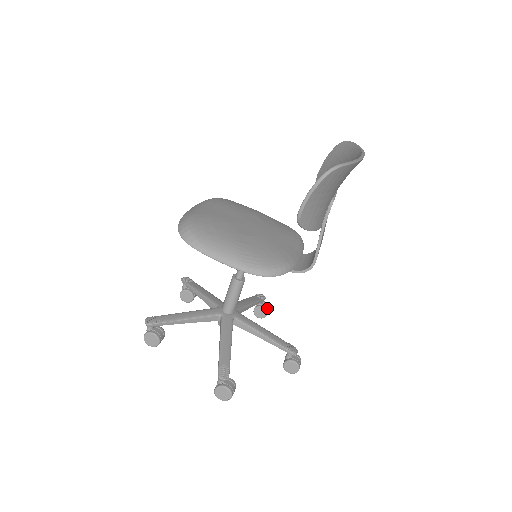
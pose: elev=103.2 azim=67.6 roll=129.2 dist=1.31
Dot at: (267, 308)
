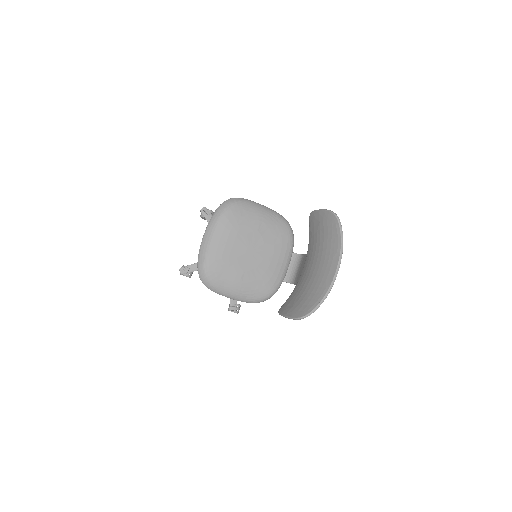
Dot at: occluded
